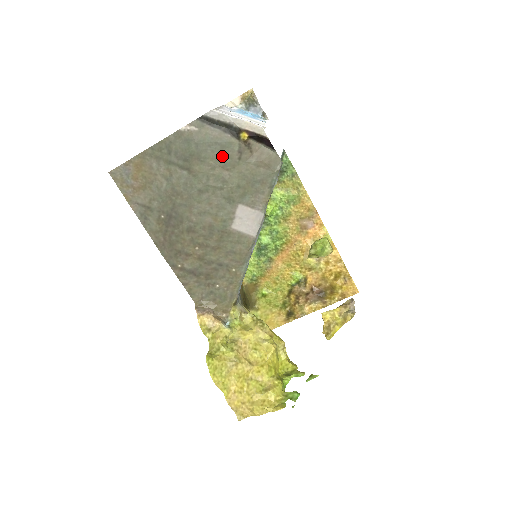
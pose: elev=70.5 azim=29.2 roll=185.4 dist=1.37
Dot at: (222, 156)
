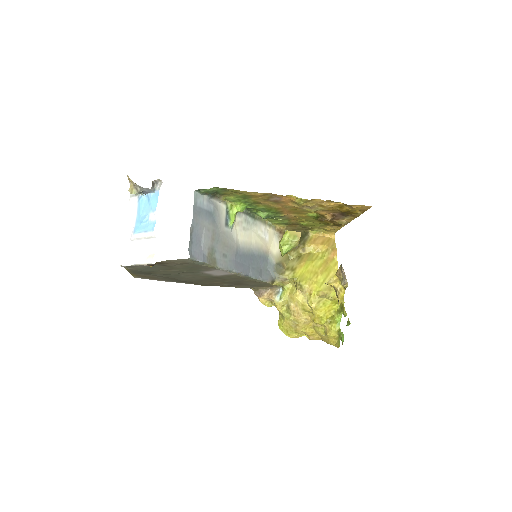
Dot at: (159, 268)
